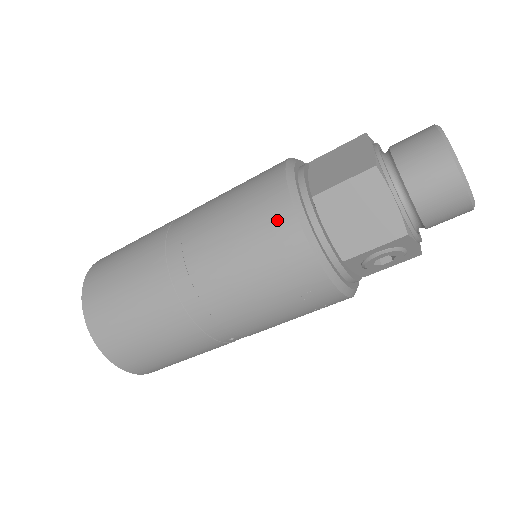
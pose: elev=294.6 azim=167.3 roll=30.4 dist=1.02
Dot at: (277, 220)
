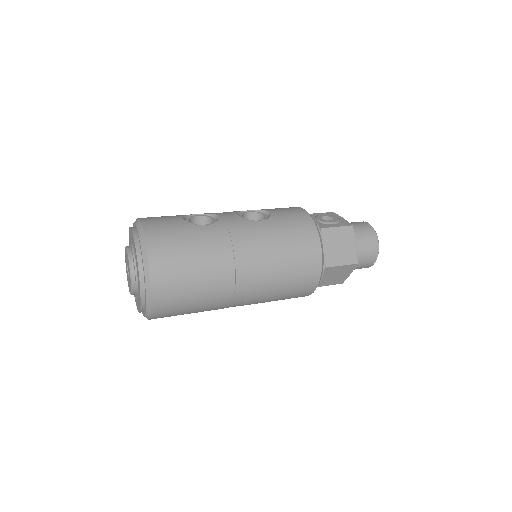
Dot at: (310, 280)
